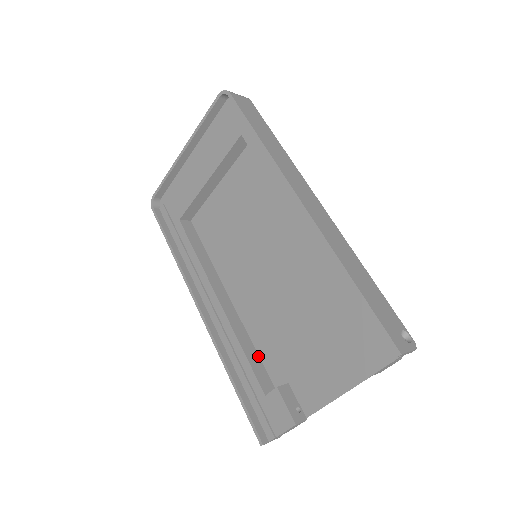
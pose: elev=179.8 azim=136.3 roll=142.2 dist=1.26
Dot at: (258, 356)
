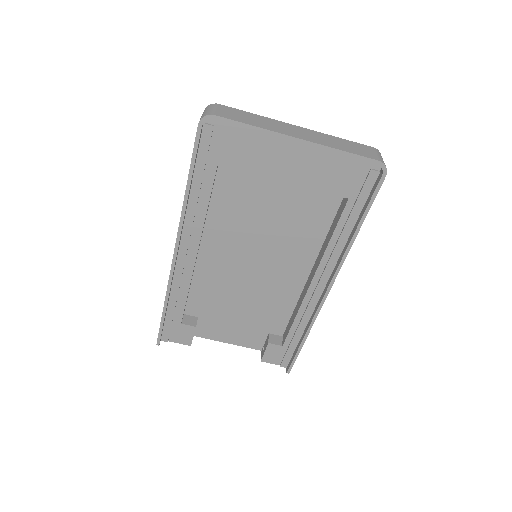
Dot at: (189, 292)
